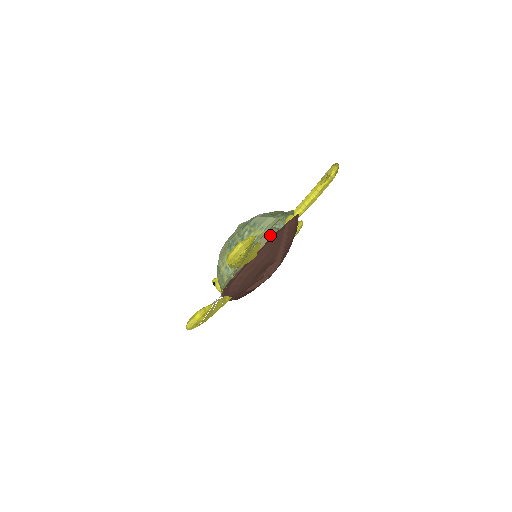
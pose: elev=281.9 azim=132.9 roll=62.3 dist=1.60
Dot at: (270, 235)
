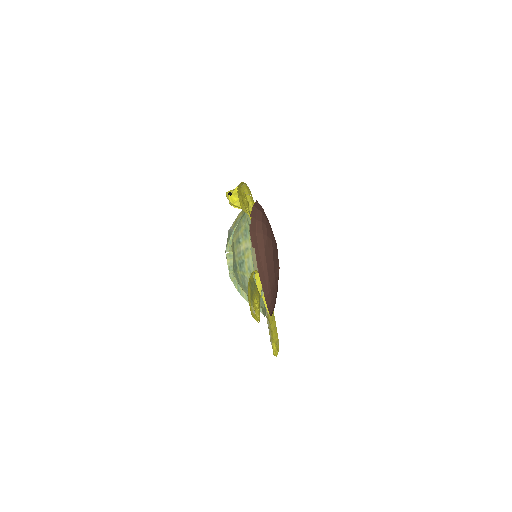
Dot at: occluded
